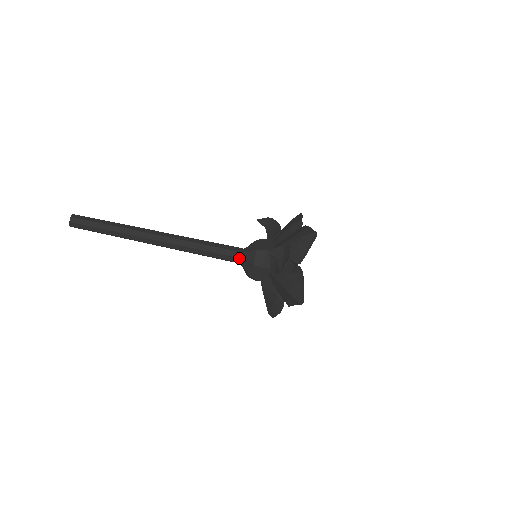
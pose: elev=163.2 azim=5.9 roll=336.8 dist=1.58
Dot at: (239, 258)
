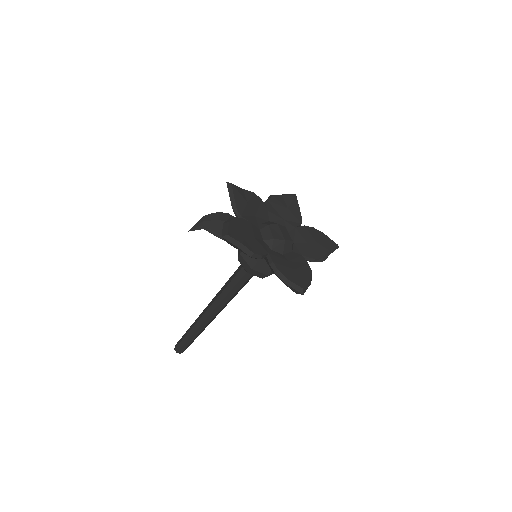
Dot at: (241, 269)
